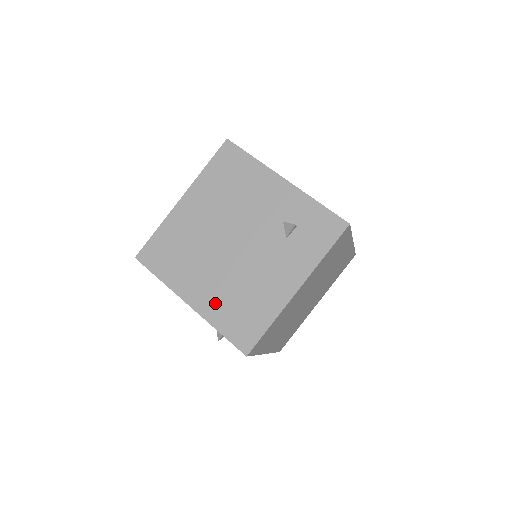
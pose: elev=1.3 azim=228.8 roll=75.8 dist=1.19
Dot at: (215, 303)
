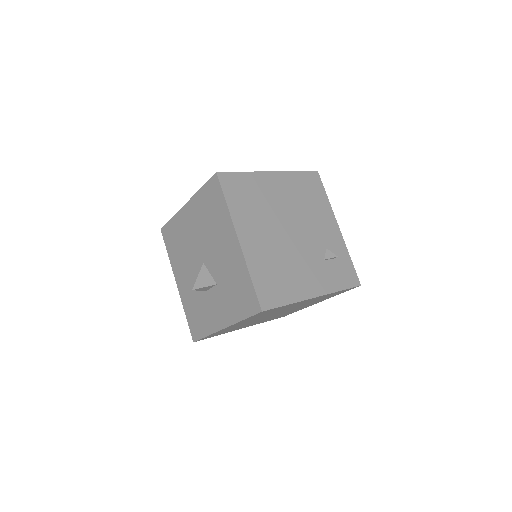
Dot at: (259, 257)
